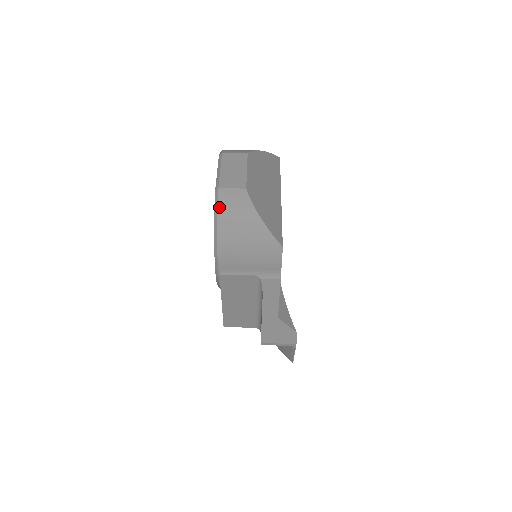
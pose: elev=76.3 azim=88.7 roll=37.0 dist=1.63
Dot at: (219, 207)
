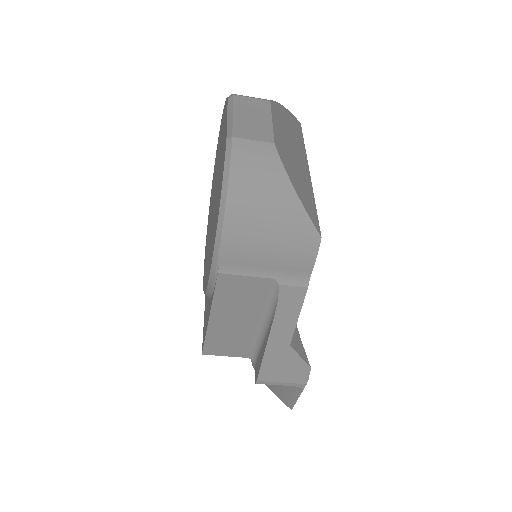
Dot at: (232, 165)
